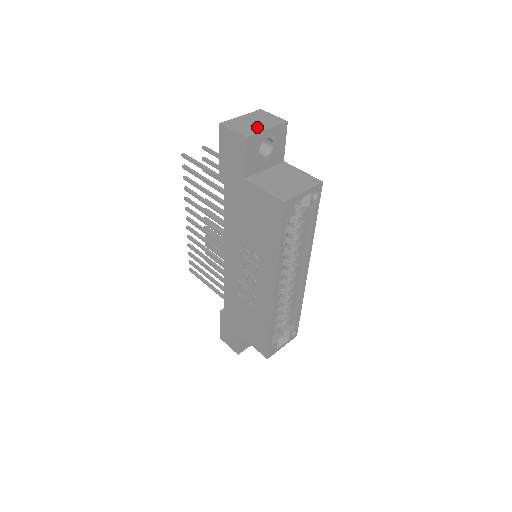
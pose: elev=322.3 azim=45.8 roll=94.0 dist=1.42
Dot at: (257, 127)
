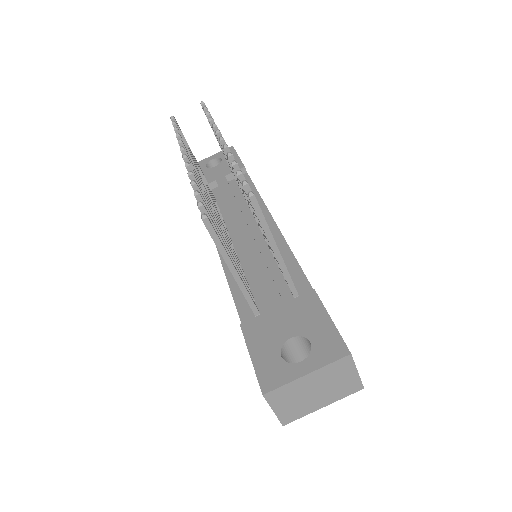
Dot at: (312, 405)
